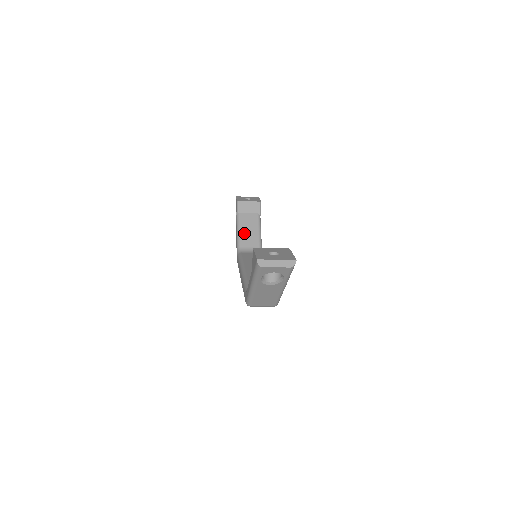
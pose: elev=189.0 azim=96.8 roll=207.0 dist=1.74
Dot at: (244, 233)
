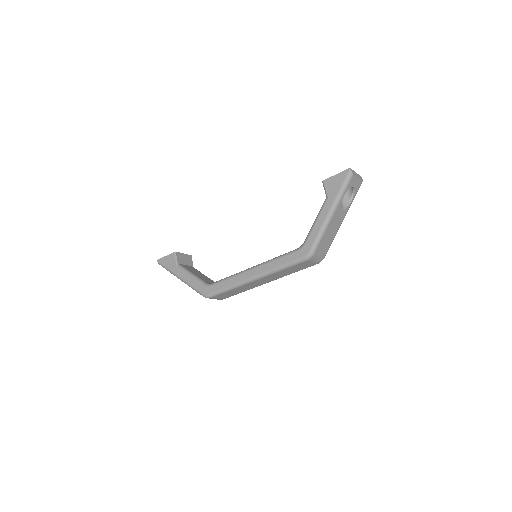
Dot at: (197, 275)
